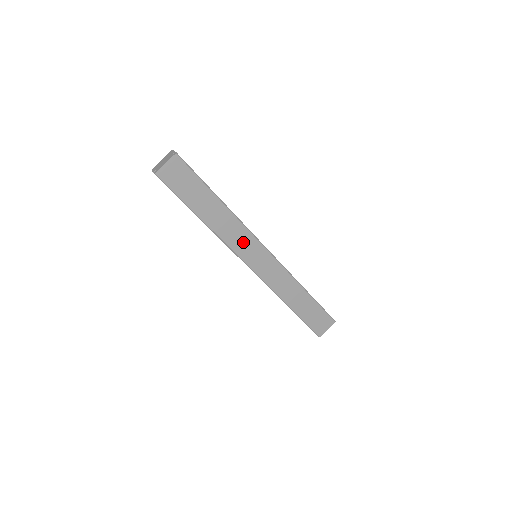
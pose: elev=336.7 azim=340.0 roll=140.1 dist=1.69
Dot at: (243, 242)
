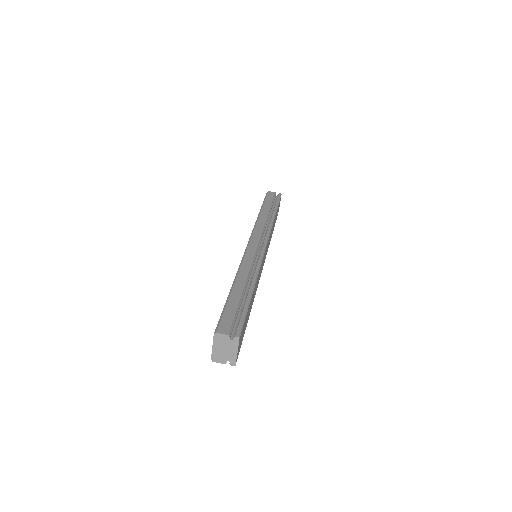
Dot at: (260, 271)
